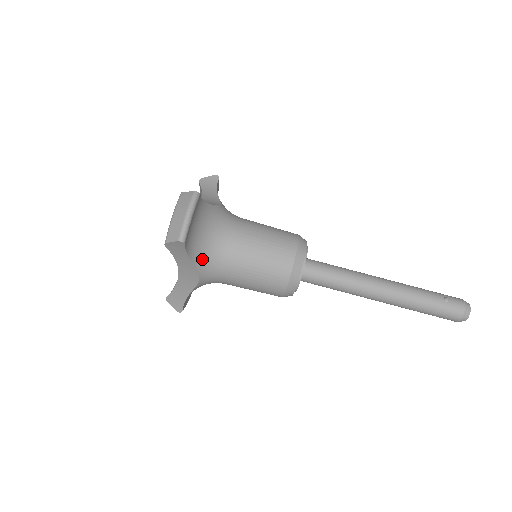
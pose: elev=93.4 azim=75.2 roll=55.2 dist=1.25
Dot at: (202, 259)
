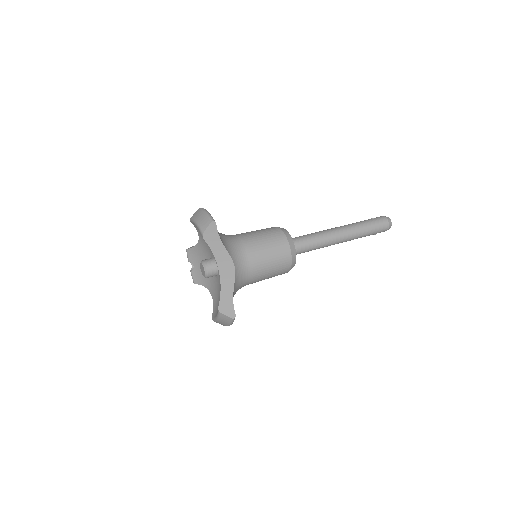
Dot at: (229, 248)
